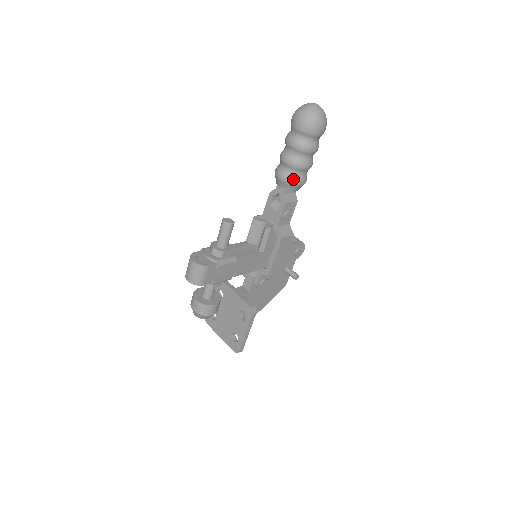
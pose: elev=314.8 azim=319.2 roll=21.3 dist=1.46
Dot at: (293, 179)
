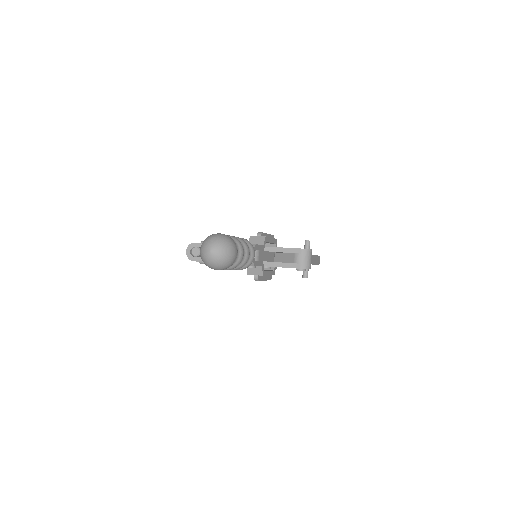
Dot at: occluded
